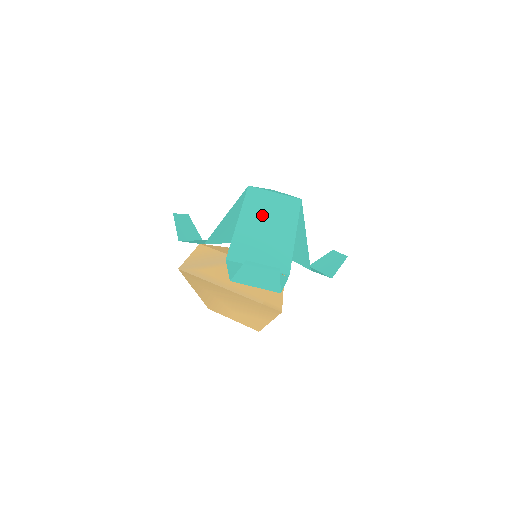
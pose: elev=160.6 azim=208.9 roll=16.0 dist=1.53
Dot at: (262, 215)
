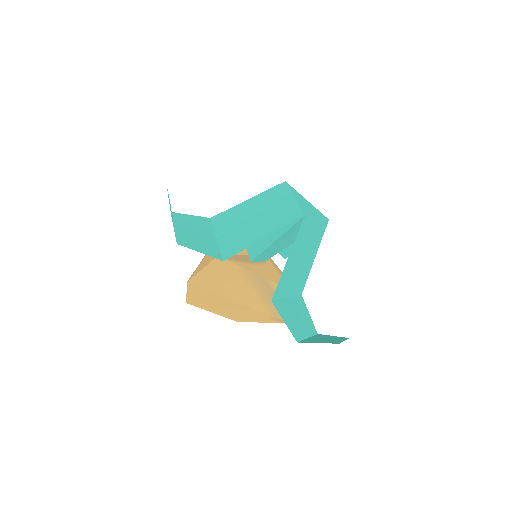
Dot at: (266, 207)
